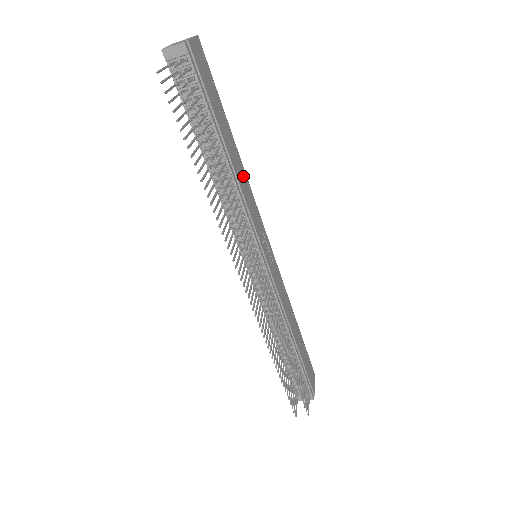
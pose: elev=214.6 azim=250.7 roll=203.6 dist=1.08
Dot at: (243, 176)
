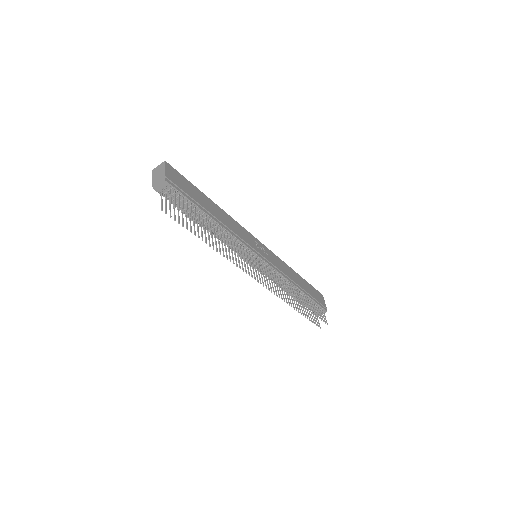
Dot at: (228, 219)
